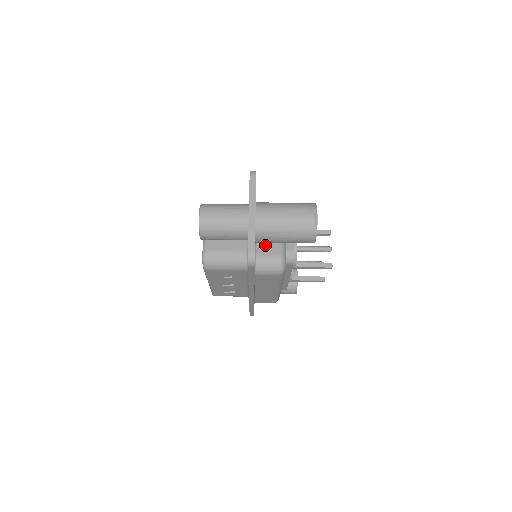
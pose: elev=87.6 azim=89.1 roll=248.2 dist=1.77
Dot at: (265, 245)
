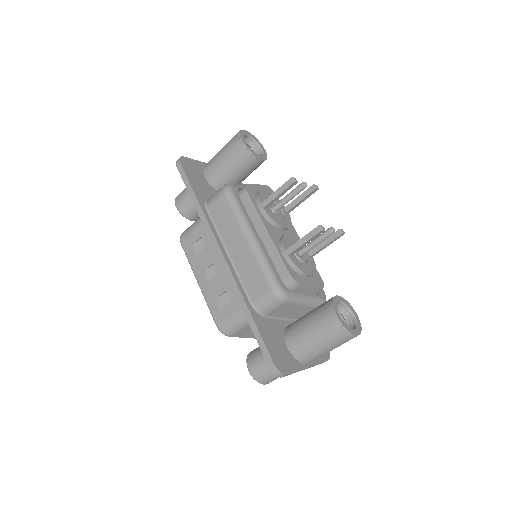
Dot at: (302, 315)
